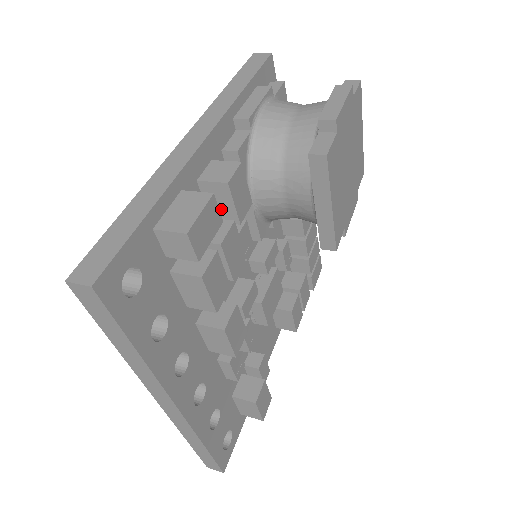
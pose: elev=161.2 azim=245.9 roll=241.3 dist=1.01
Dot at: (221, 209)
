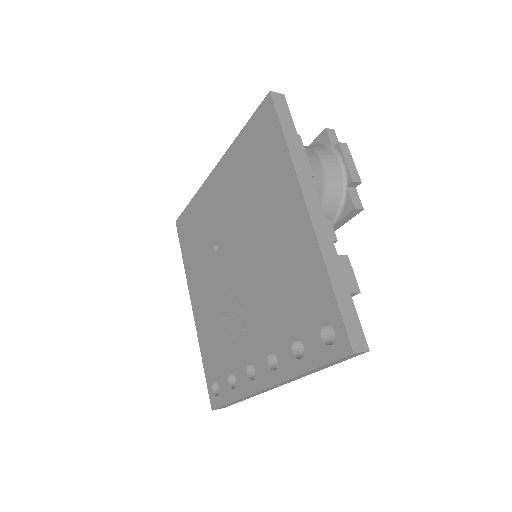
Dot at: occluded
